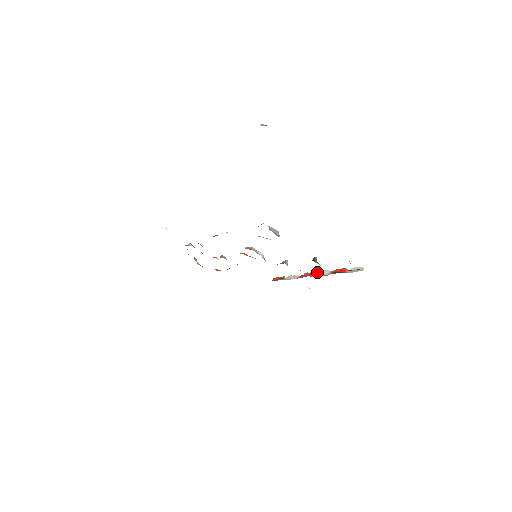
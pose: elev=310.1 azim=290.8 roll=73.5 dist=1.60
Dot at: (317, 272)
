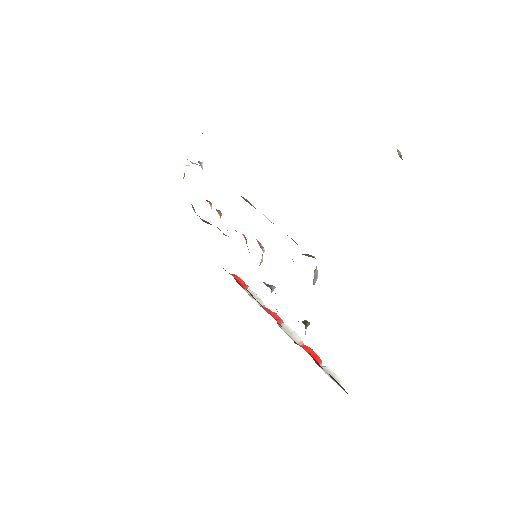
Dot at: (287, 326)
